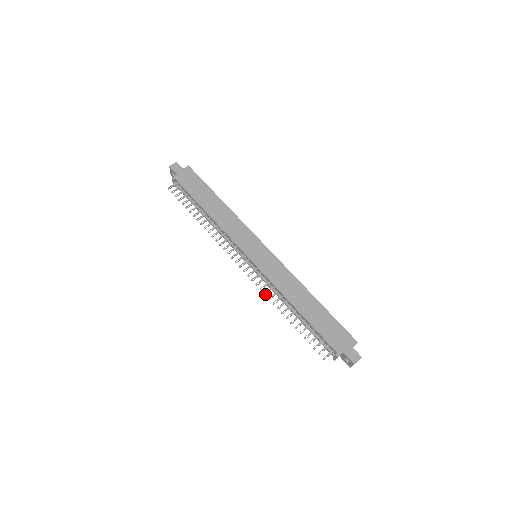
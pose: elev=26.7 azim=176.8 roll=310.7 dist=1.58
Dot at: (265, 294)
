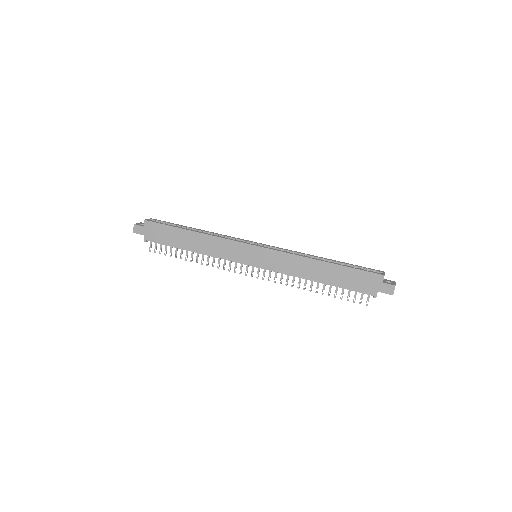
Dot at: (286, 285)
